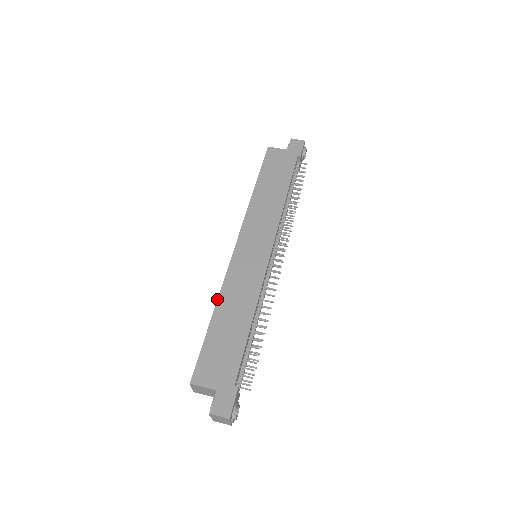
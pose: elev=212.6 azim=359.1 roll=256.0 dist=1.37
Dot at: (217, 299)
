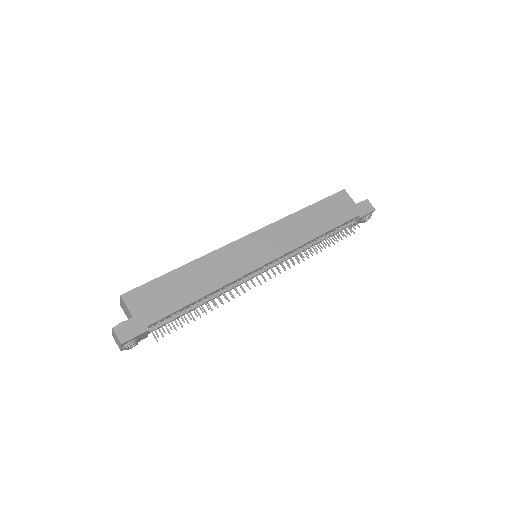
Dot at: occluded
